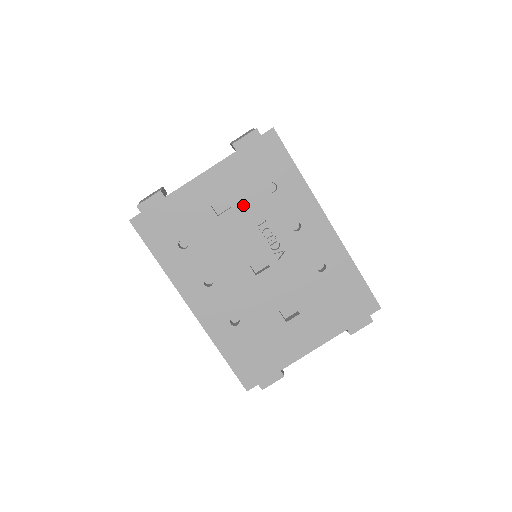
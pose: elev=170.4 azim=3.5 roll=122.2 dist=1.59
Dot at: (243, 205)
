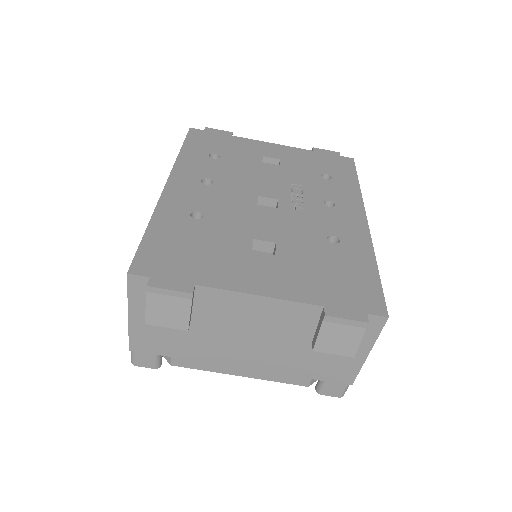
Dot at: (291, 170)
